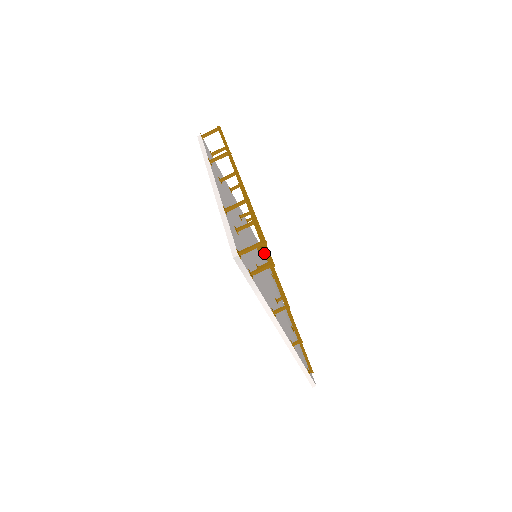
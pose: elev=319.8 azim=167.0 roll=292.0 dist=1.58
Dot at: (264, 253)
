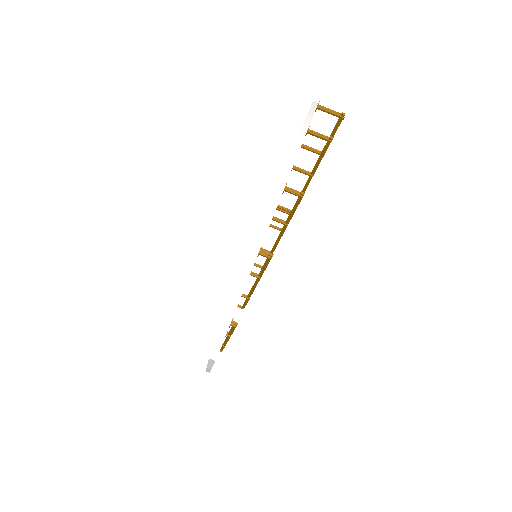
Dot at: occluded
